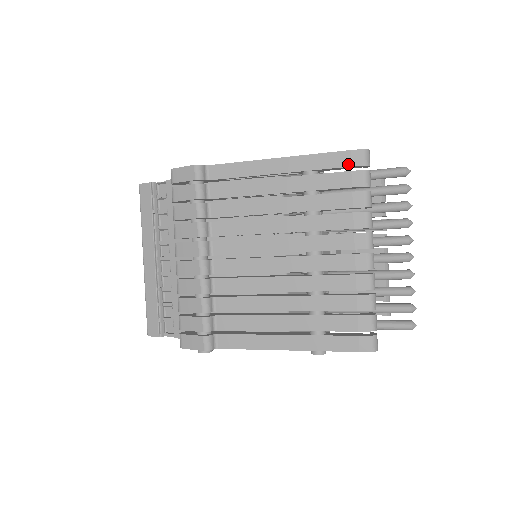
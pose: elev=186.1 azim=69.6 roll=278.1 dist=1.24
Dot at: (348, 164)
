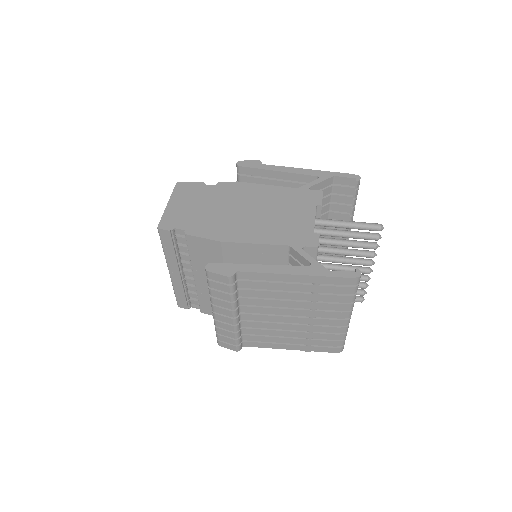
Dot at: (345, 284)
